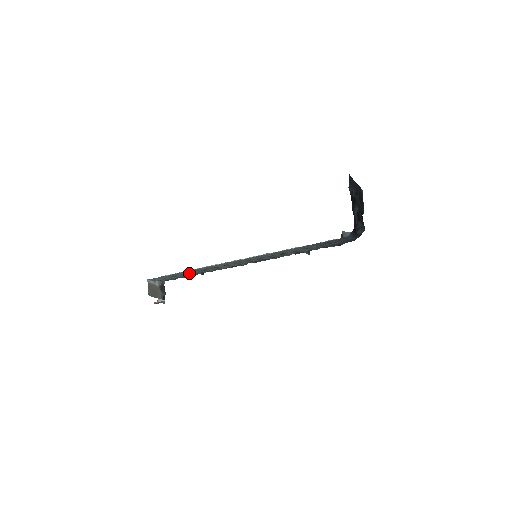
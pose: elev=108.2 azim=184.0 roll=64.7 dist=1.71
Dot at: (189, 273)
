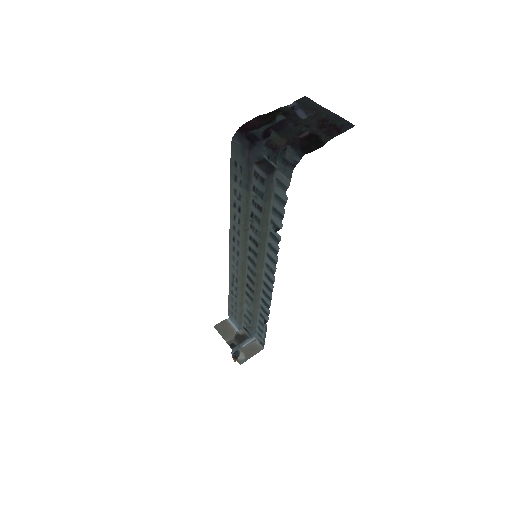
Dot at: (235, 298)
